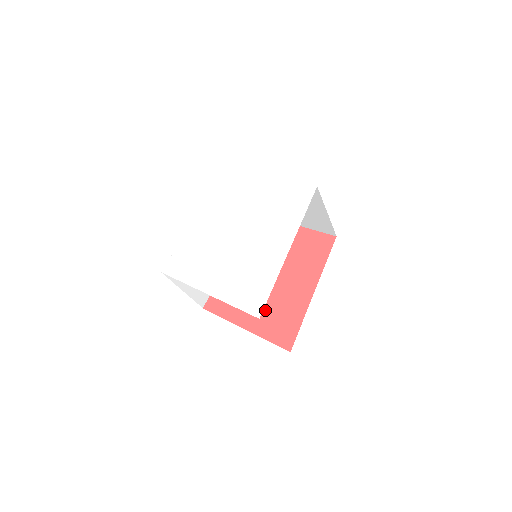
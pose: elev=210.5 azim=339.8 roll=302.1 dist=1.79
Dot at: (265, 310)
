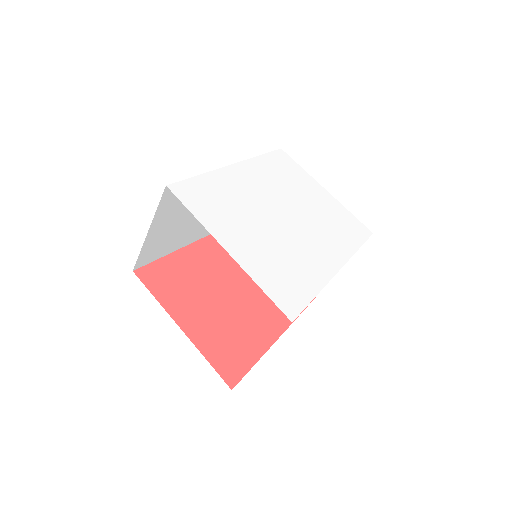
Dot at: (215, 323)
